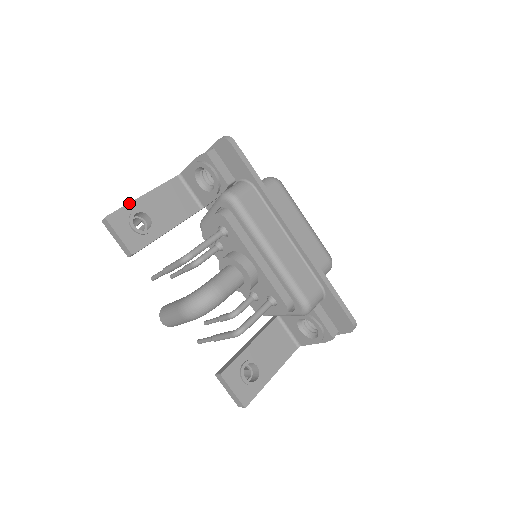
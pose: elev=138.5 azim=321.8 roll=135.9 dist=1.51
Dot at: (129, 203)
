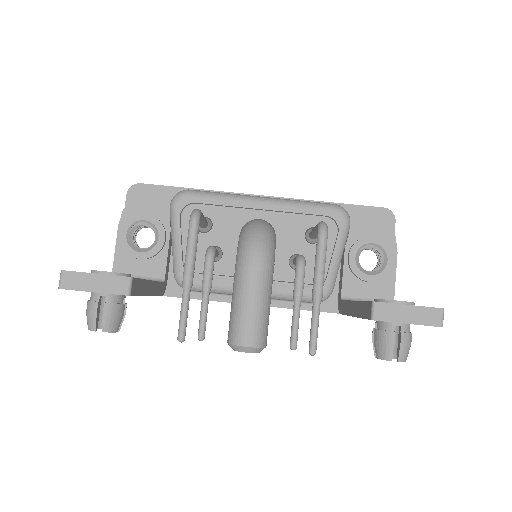
Dot at: occluded
